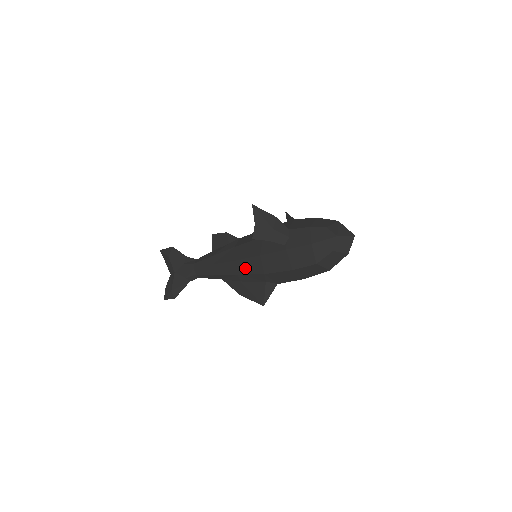
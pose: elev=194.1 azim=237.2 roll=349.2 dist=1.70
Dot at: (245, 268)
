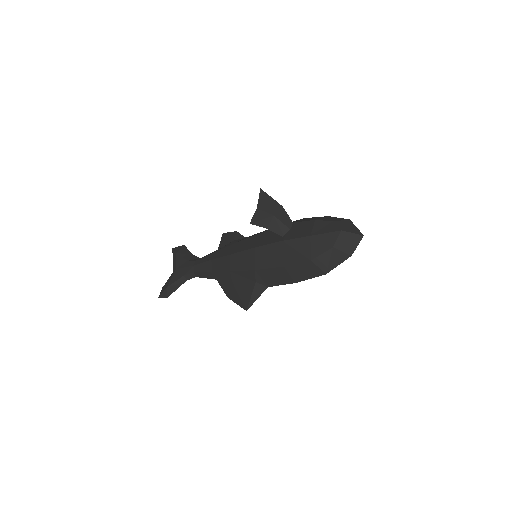
Dot at: (238, 263)
